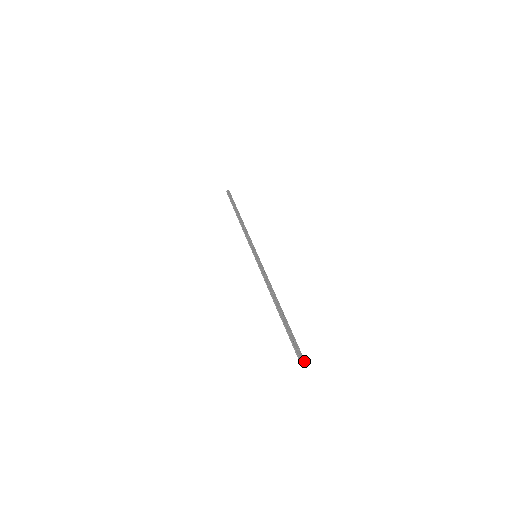
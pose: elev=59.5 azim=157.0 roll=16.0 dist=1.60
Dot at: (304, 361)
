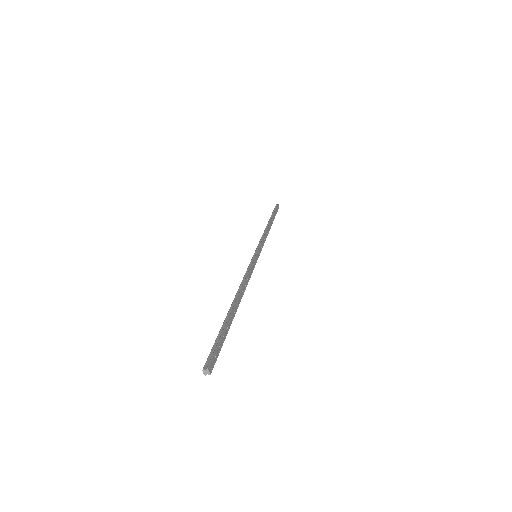
Dot at: (209, 373)
